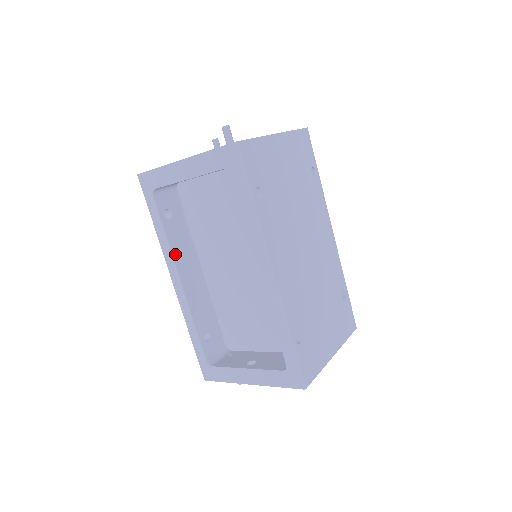
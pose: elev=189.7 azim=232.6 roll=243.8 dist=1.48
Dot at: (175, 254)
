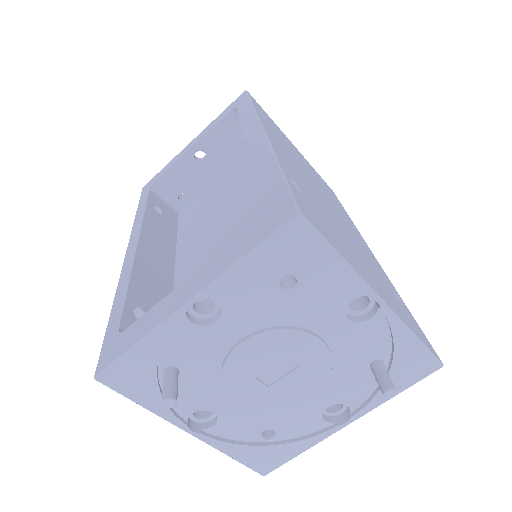
Dot at: (146, 227)
